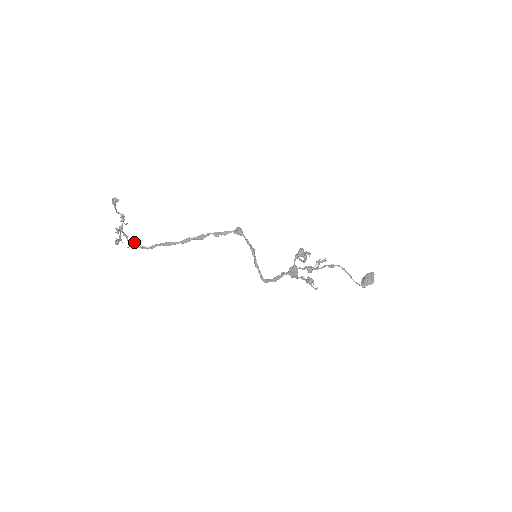
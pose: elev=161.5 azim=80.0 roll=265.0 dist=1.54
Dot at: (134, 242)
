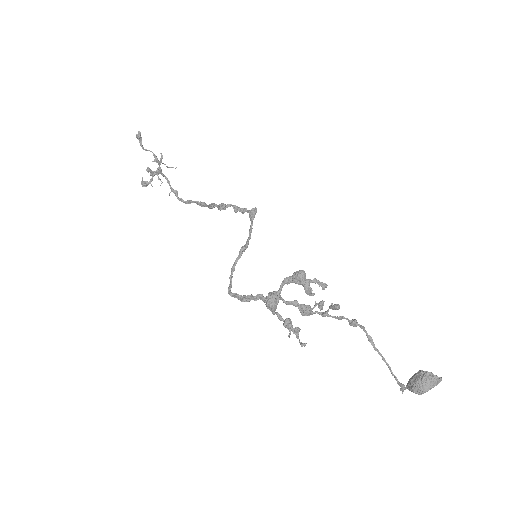
Dot at: (175, 191)
